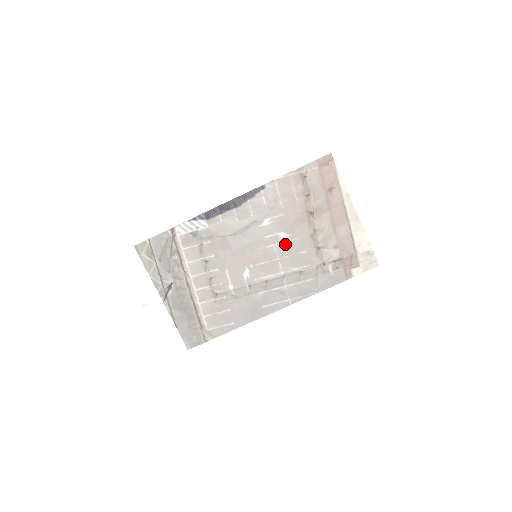
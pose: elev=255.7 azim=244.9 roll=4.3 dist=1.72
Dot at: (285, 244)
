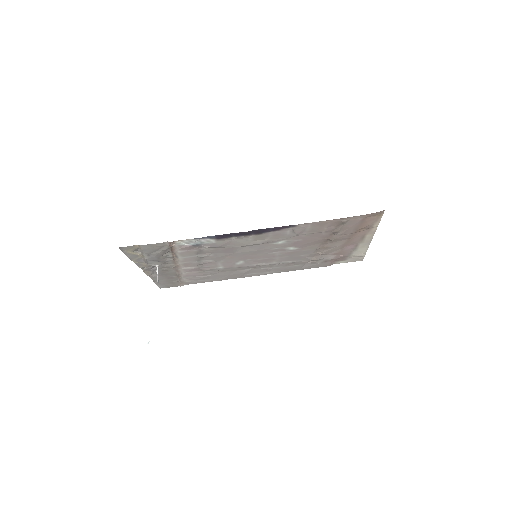
Dot at: (290, 252)
